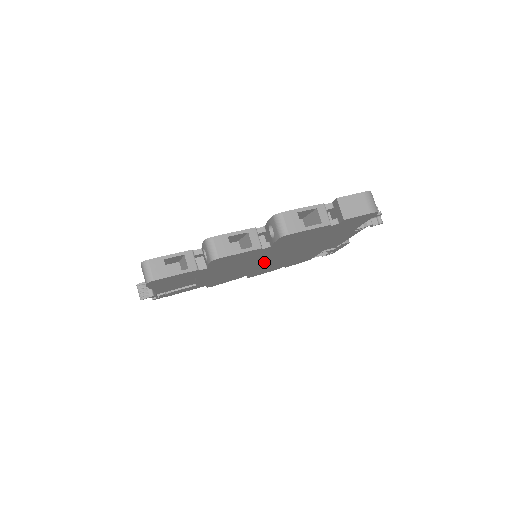
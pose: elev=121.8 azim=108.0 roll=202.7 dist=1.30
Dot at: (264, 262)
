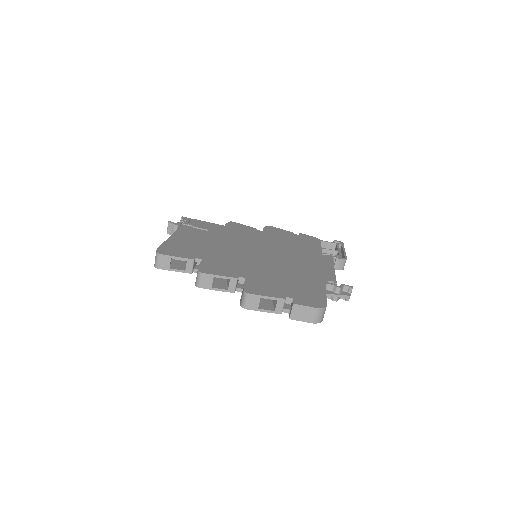
Dot at: occluded
